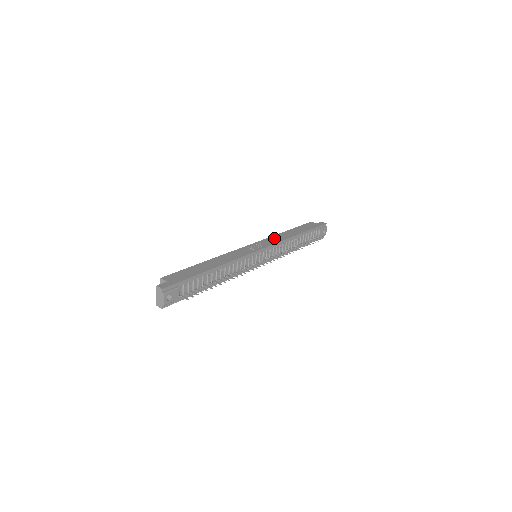
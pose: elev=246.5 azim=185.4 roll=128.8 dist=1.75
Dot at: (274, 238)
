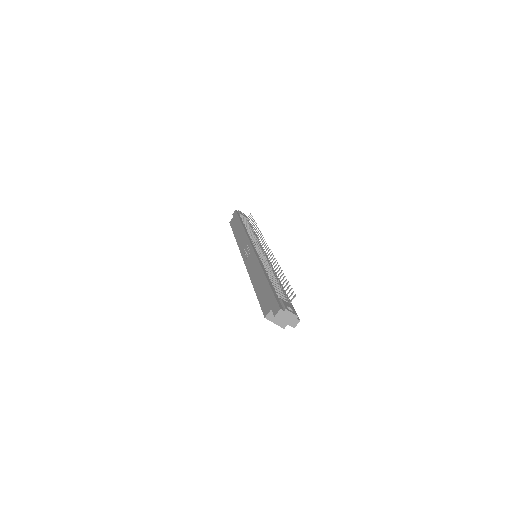
Dot at: (241, 242)
